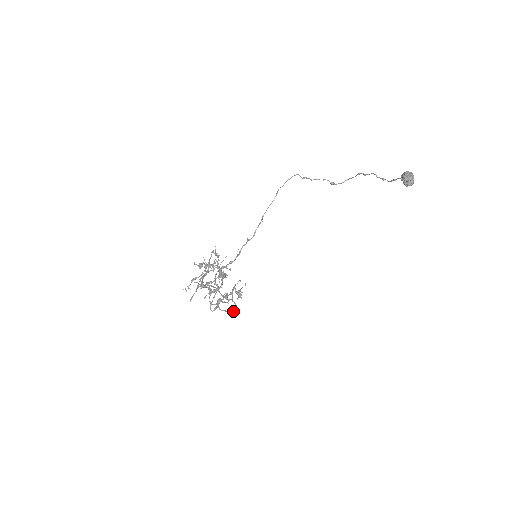
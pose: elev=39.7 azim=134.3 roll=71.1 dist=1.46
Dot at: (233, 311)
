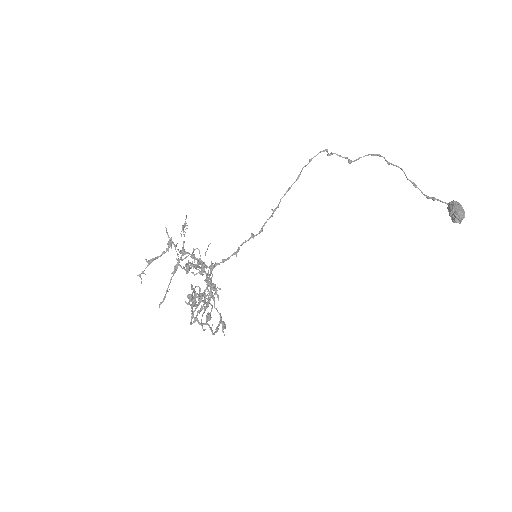
Dot at: occluded
